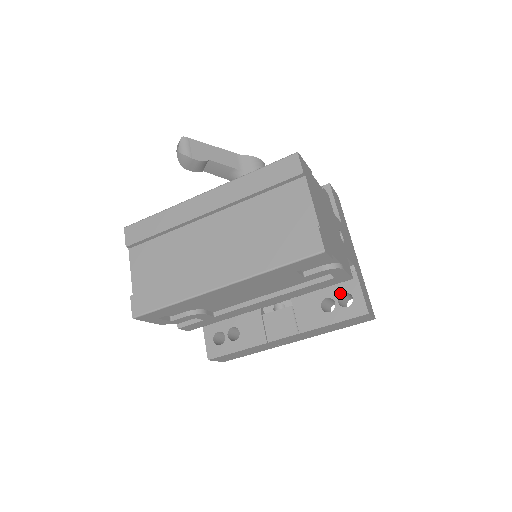
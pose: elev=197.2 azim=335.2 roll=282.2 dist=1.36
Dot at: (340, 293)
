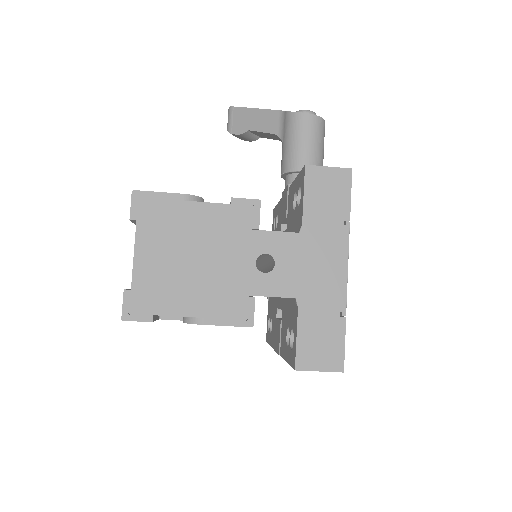
Dot at: (291, 328)
